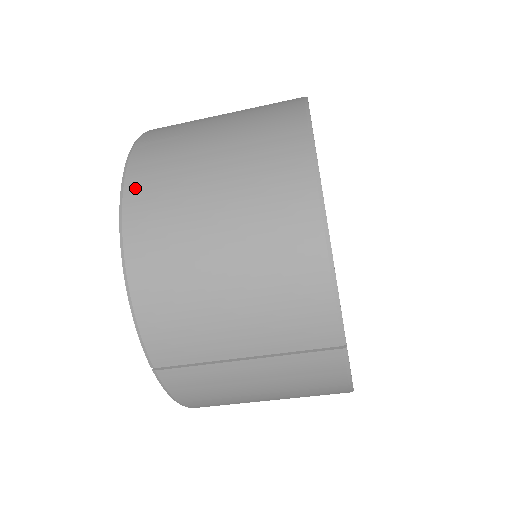
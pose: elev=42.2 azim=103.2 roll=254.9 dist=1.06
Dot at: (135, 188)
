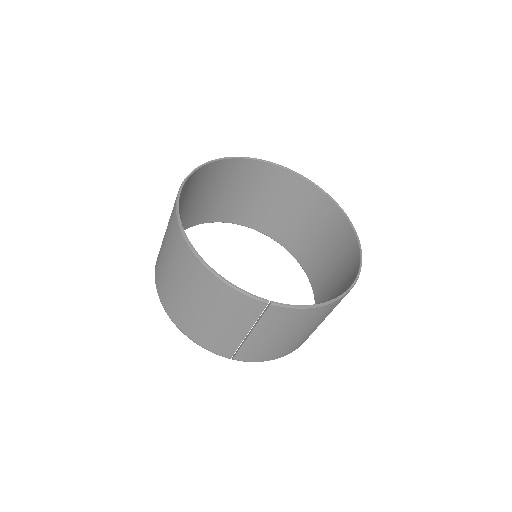
Dot at: (160, 294)
